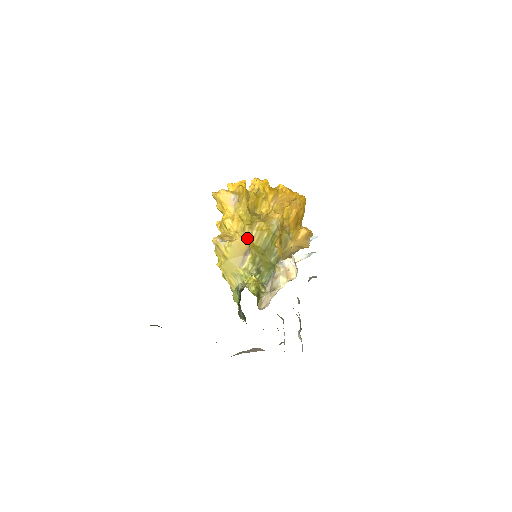
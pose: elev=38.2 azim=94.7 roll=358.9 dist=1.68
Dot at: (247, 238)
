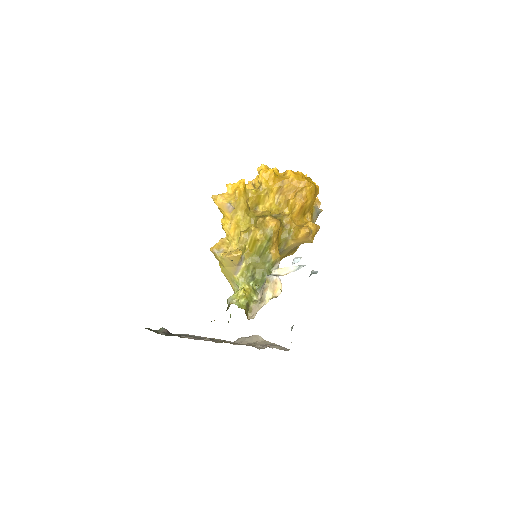
Dot at: (236, 256)
